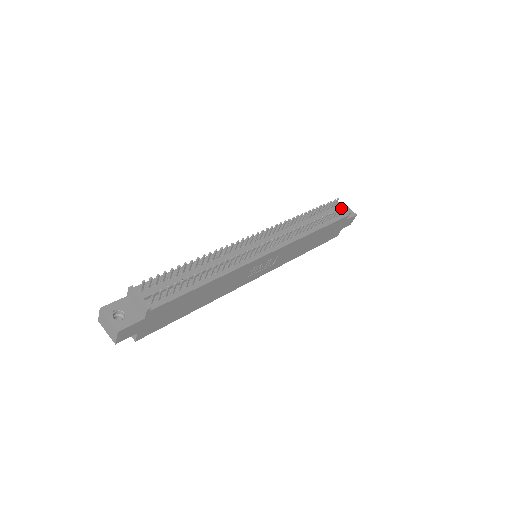
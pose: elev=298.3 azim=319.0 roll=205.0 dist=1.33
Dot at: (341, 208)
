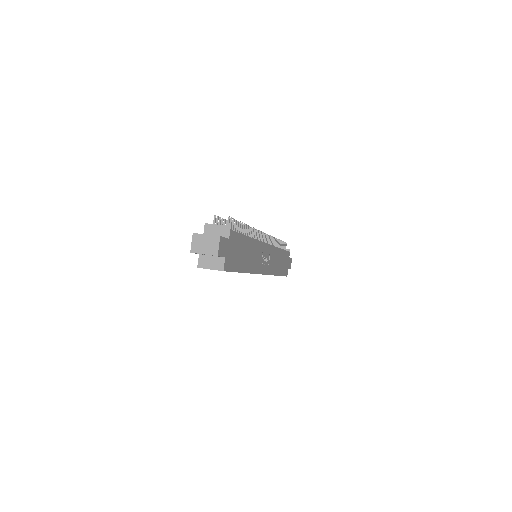
Dot at: occluded
